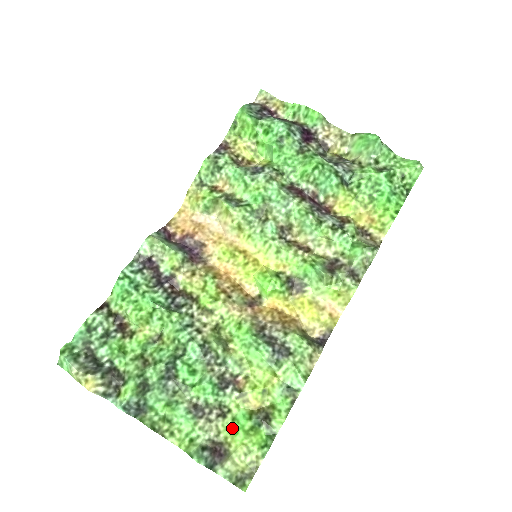
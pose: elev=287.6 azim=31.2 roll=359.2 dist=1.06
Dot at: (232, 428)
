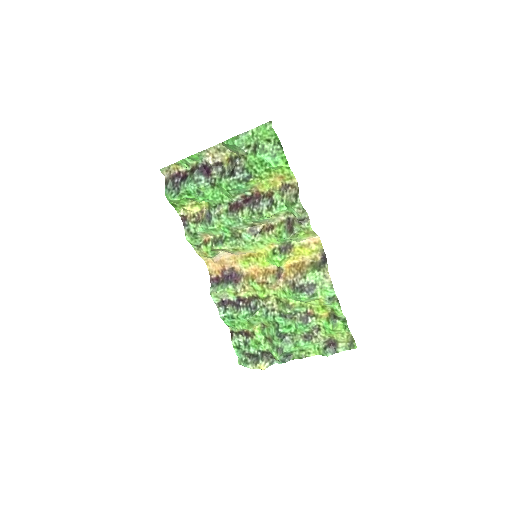
Dot at: (327, 332)
